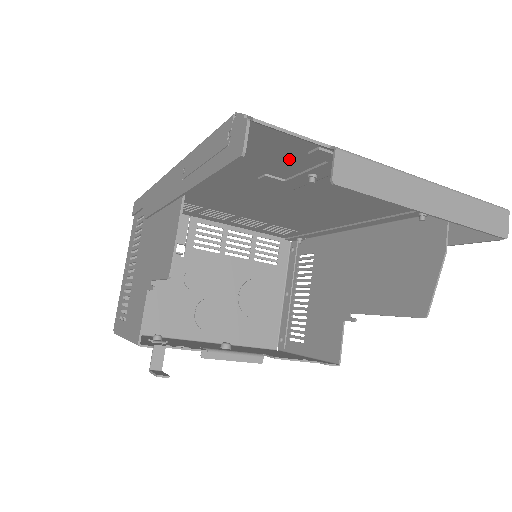
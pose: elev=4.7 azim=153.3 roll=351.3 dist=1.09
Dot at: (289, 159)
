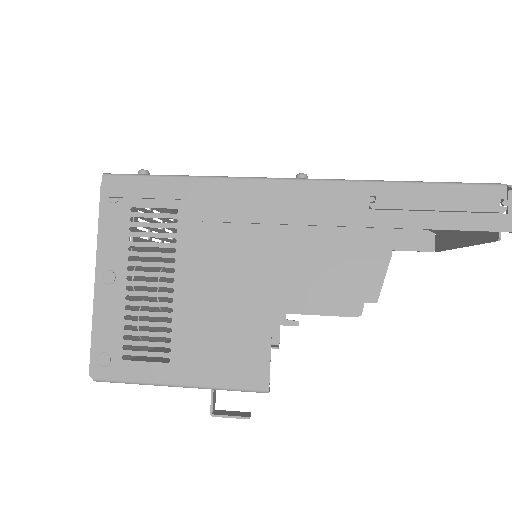
Dot at: occluded
